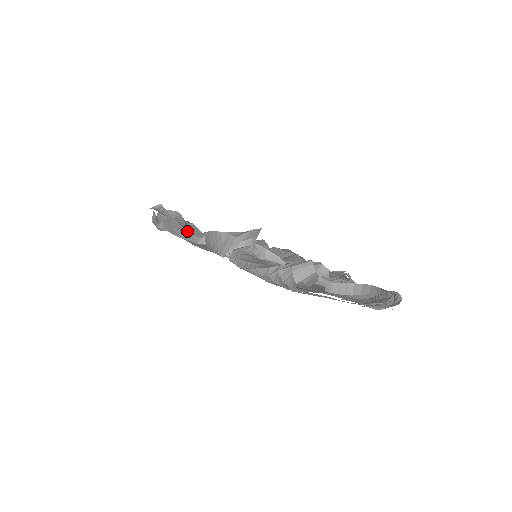
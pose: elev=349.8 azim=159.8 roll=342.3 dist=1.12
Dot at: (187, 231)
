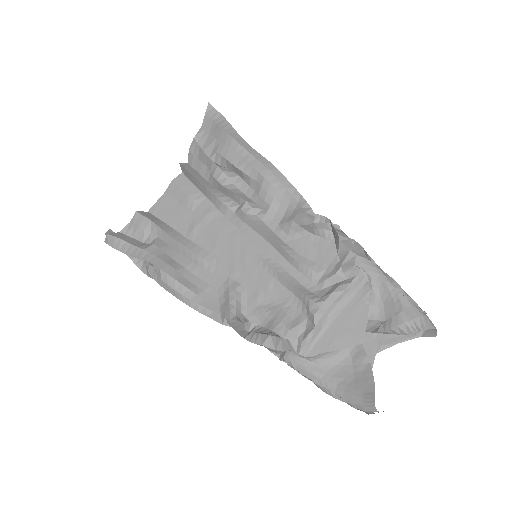
Dot at: (201, 306)
